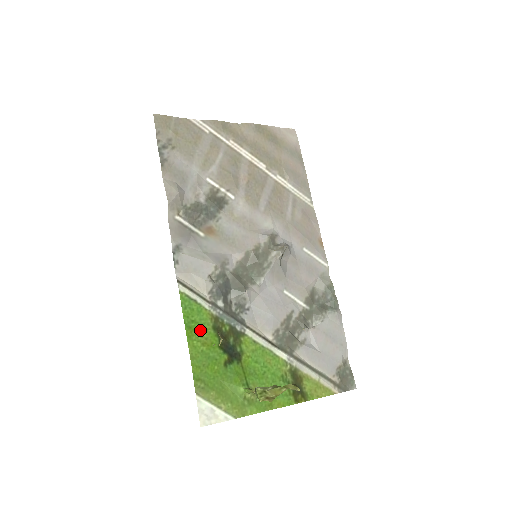
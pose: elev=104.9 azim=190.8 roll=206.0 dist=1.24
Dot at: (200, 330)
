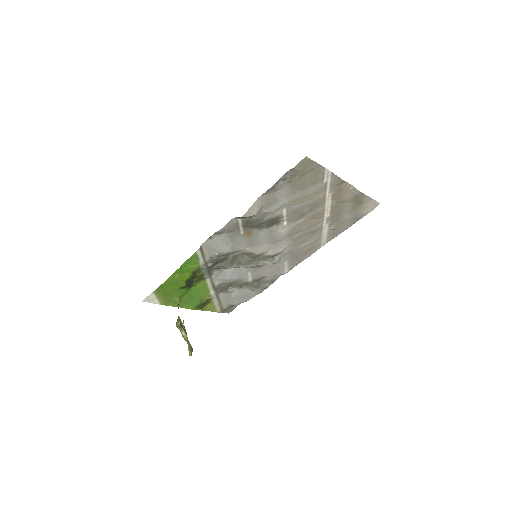
Dot at: (185, 271)
